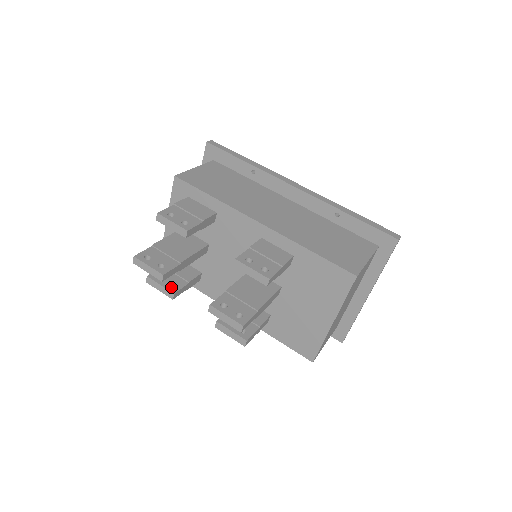
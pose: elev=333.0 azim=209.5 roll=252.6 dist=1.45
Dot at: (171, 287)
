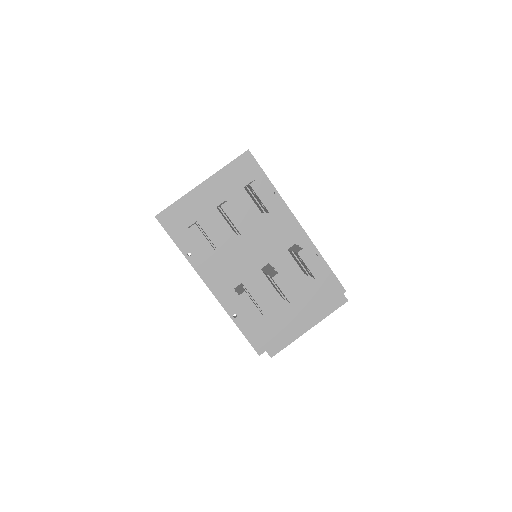
Dot at: occluded
